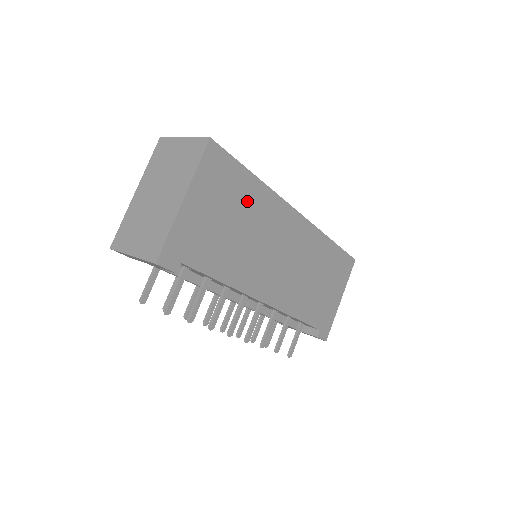
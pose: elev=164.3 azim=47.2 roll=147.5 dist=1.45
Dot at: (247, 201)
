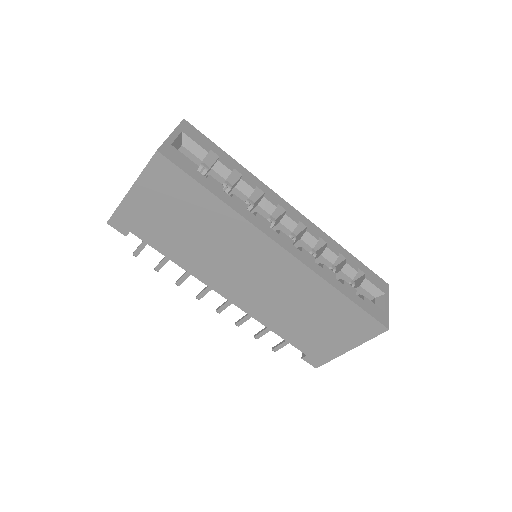
Dot at: (204, 213)
